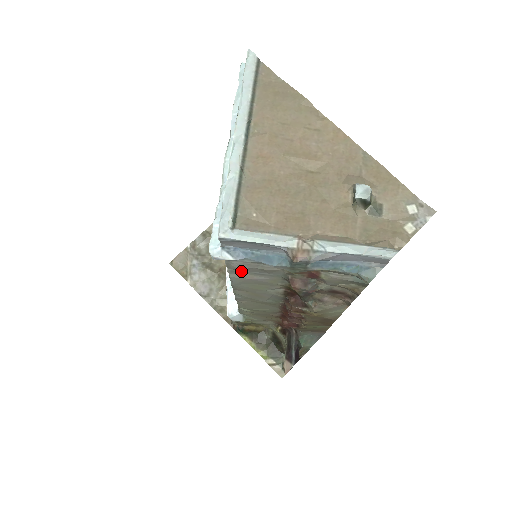
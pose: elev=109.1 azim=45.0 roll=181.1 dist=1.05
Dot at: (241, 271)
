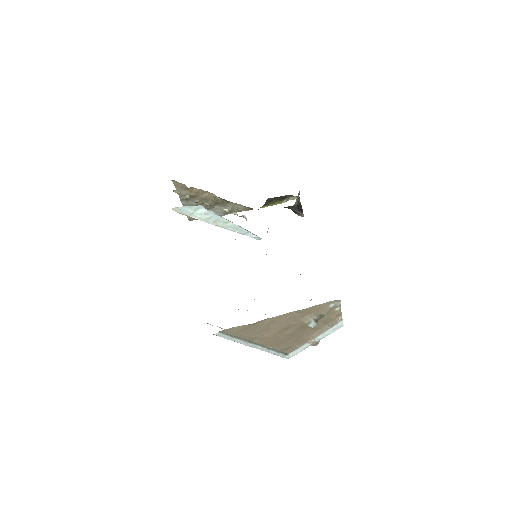
Dot at: occluded
